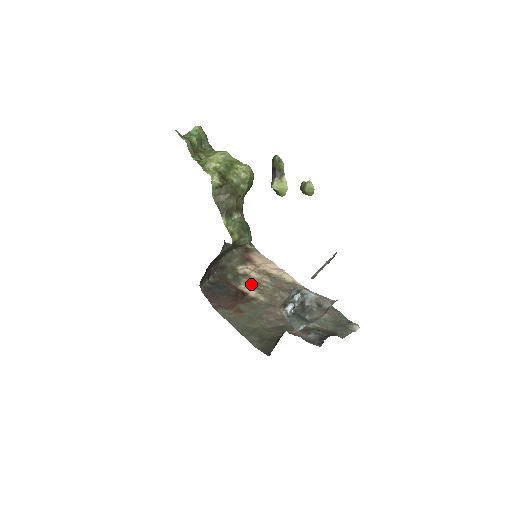
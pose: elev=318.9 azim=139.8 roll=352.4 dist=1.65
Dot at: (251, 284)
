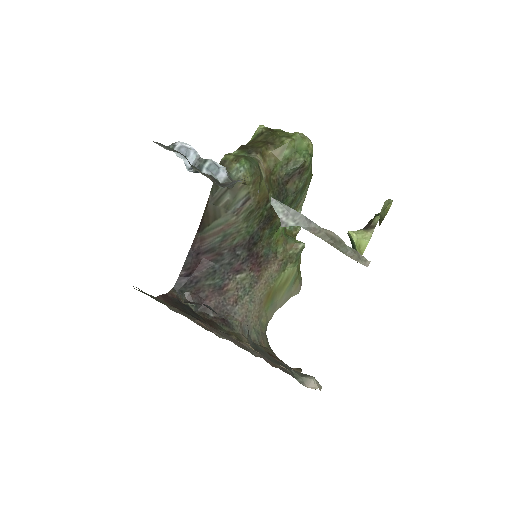
Dot at: occluded
